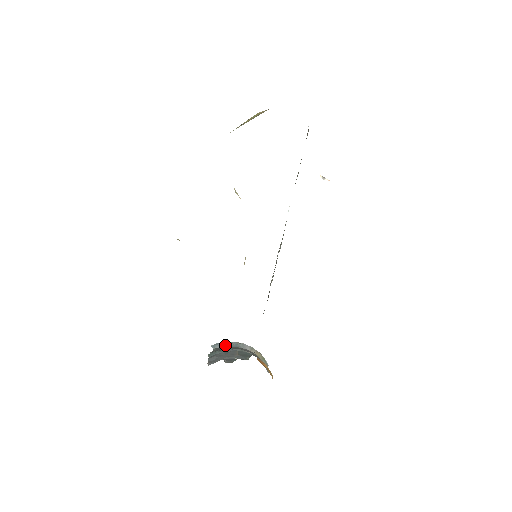
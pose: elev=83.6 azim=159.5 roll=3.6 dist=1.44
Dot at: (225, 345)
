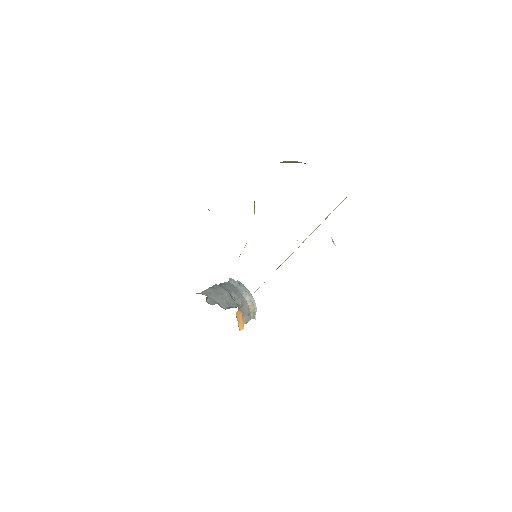
Dot at: (236, 285)
